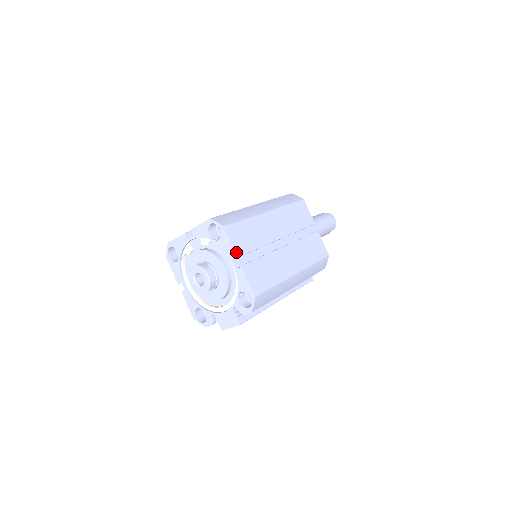
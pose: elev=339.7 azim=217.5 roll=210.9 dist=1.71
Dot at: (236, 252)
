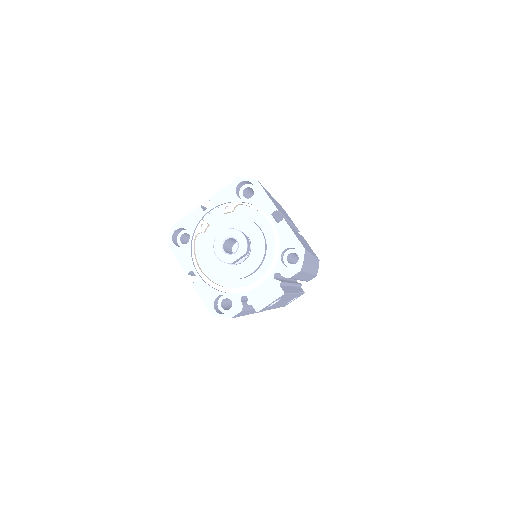
Dot at: occluded
